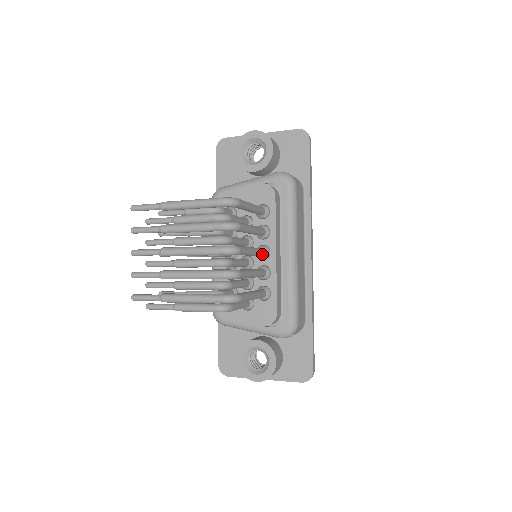
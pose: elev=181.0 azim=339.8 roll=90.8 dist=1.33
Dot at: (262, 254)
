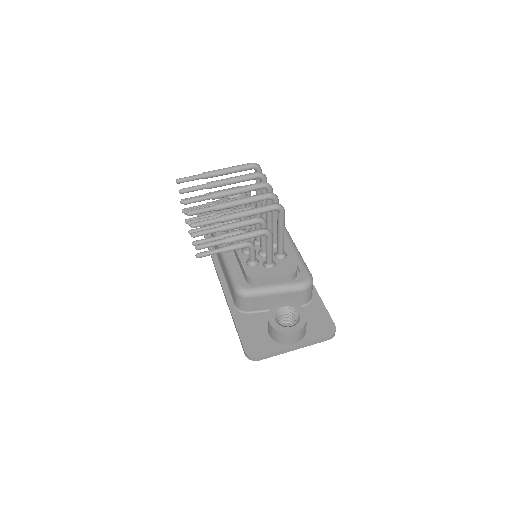
Dot at: occluded
